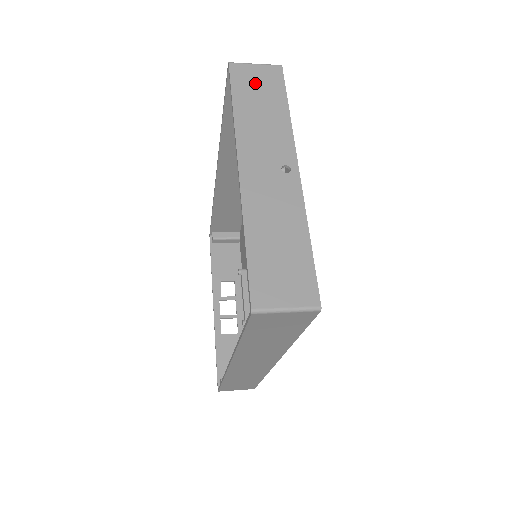
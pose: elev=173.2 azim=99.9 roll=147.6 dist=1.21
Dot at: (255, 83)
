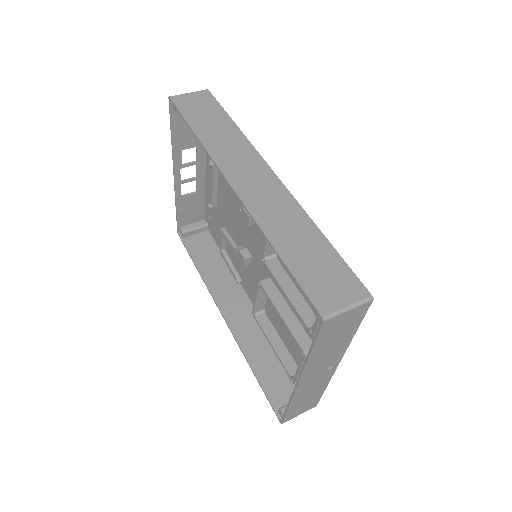
Dot at: (339, 327)
